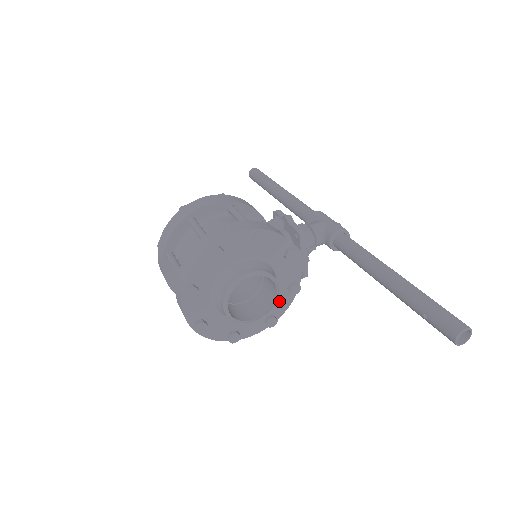
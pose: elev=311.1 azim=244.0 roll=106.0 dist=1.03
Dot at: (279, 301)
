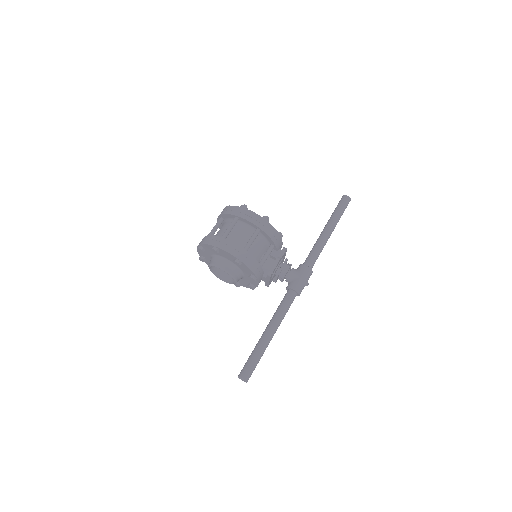
Dot at: (244, 283)
